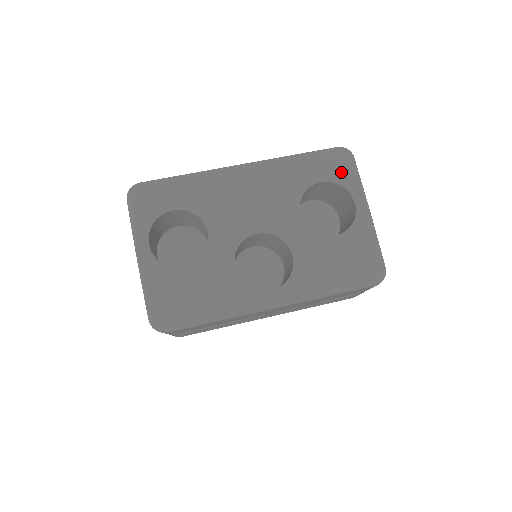
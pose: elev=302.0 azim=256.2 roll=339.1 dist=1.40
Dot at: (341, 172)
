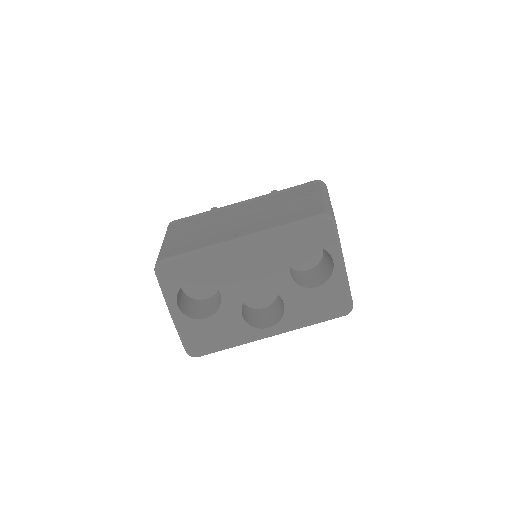
Dot at: (324, 238)
